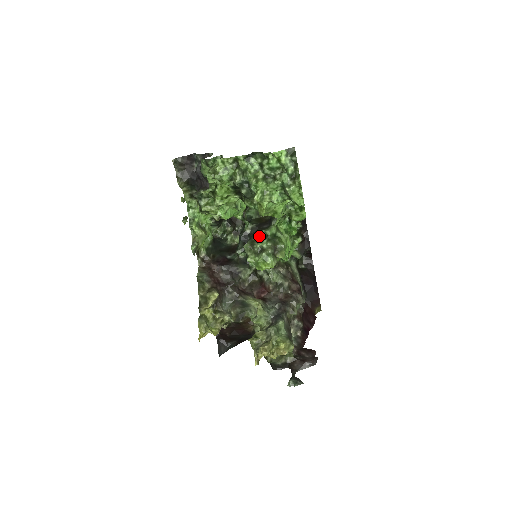
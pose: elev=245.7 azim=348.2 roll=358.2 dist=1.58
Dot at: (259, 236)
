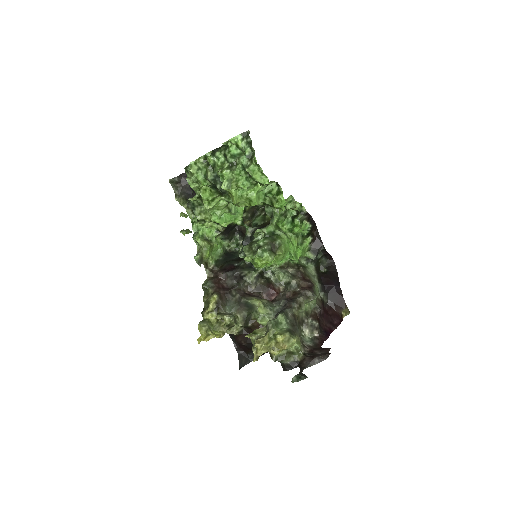
Dot at: (258, 237)
